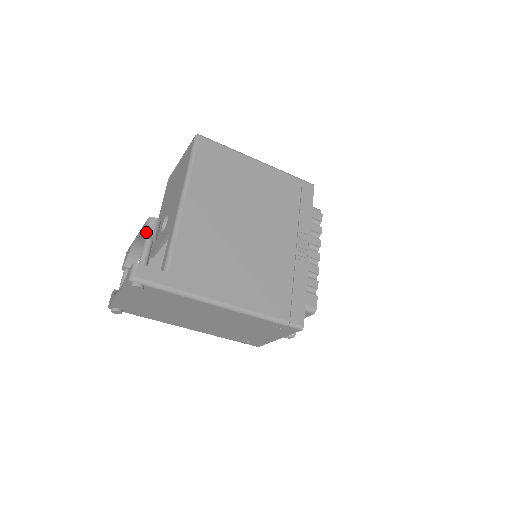
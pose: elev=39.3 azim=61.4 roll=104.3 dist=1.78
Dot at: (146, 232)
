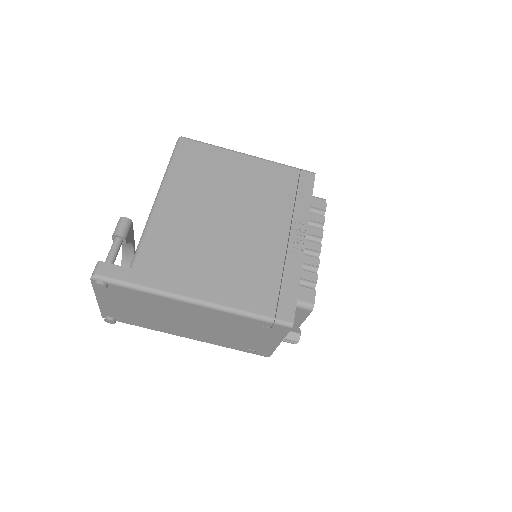
Dot at: (114, 231)
